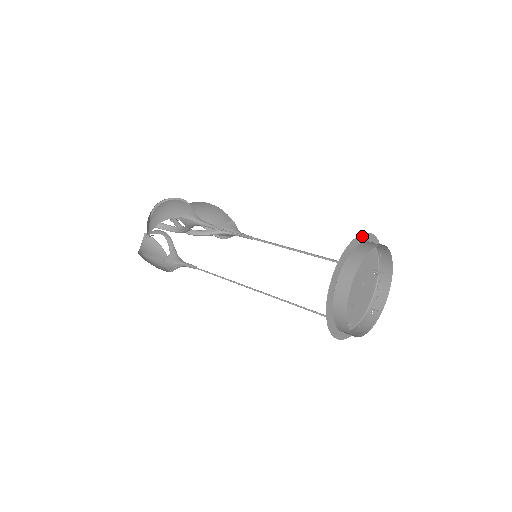
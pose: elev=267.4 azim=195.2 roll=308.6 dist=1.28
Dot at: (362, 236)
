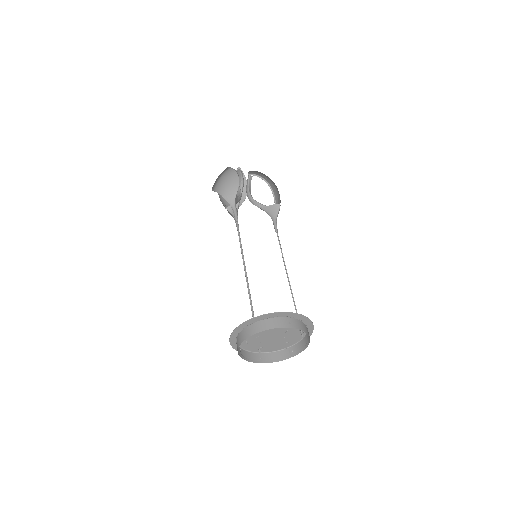
Dot at: (276, 313)
